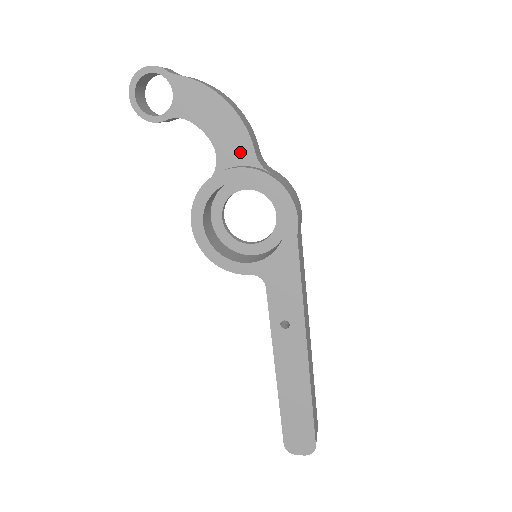
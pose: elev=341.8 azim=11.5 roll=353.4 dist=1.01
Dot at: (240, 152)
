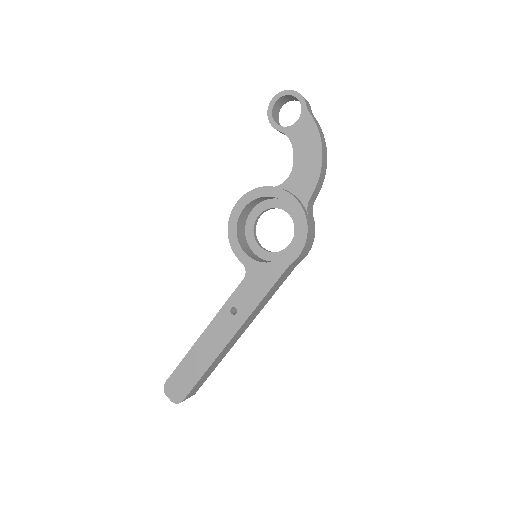
Dot at: (303, 188)
